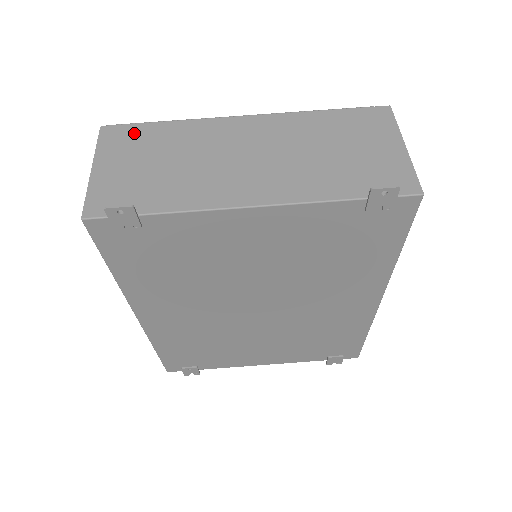
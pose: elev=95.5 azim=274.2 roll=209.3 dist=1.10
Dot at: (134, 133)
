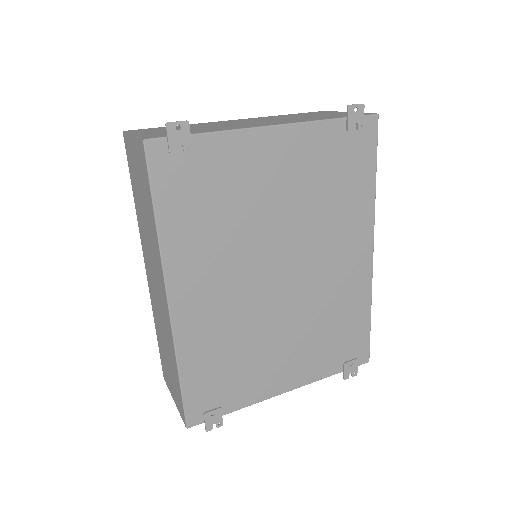
Dot at: (154, 129)
